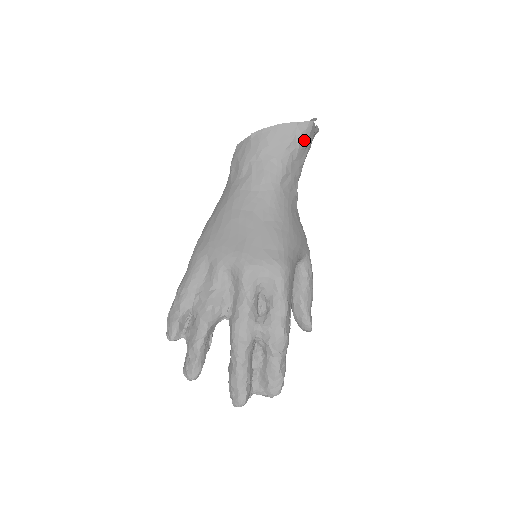
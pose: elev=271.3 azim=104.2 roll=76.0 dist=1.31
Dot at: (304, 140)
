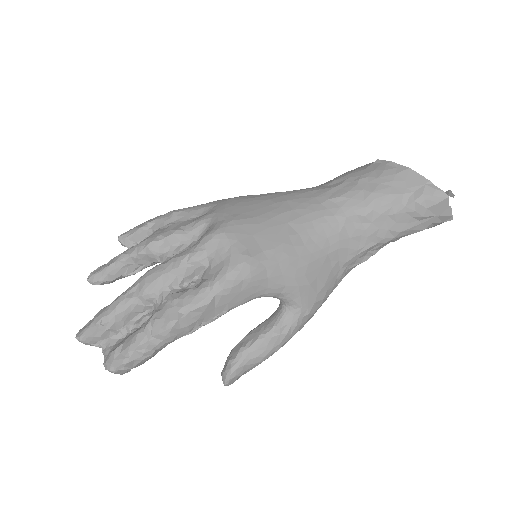
Dot at: (419, 205)
